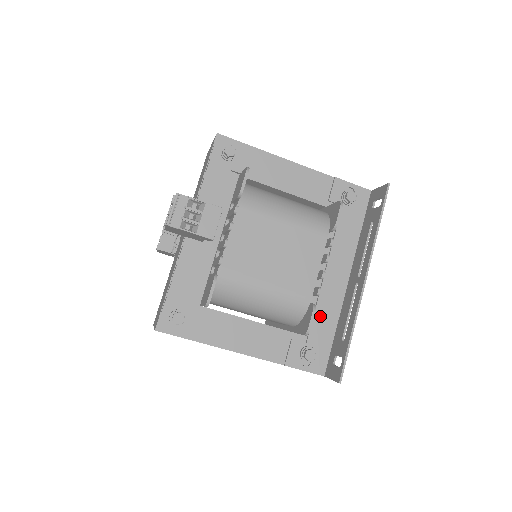
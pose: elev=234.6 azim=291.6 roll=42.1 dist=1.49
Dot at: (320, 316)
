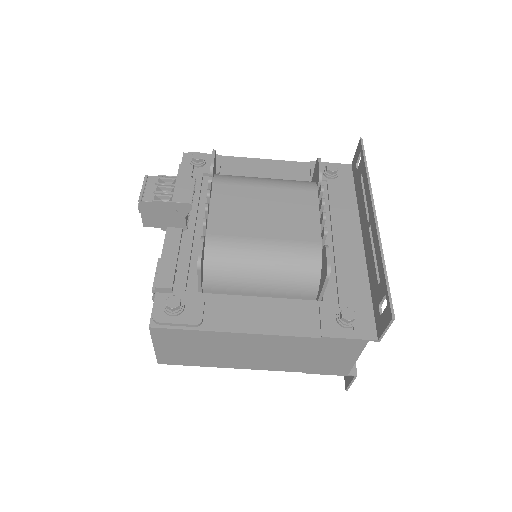
Dot at: (344, 277)
